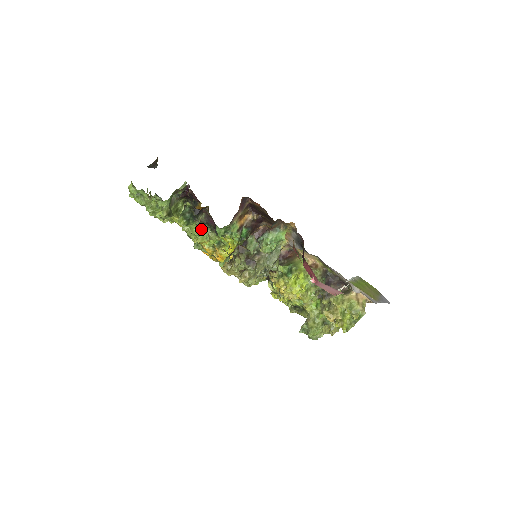
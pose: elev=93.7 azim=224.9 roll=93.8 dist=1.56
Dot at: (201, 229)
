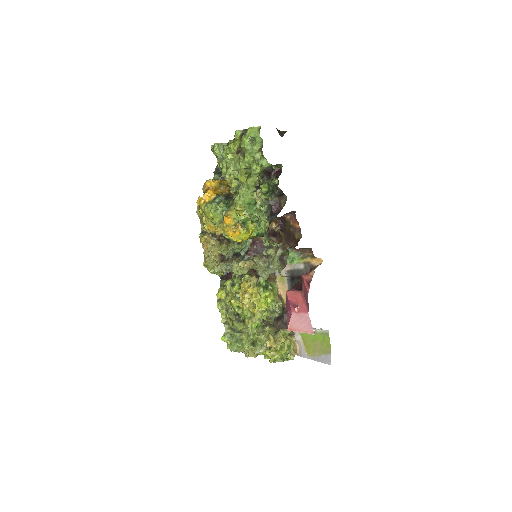
Dot at: (258, 204)
